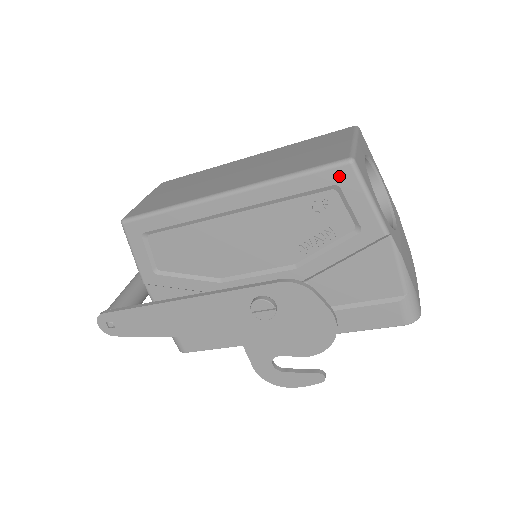
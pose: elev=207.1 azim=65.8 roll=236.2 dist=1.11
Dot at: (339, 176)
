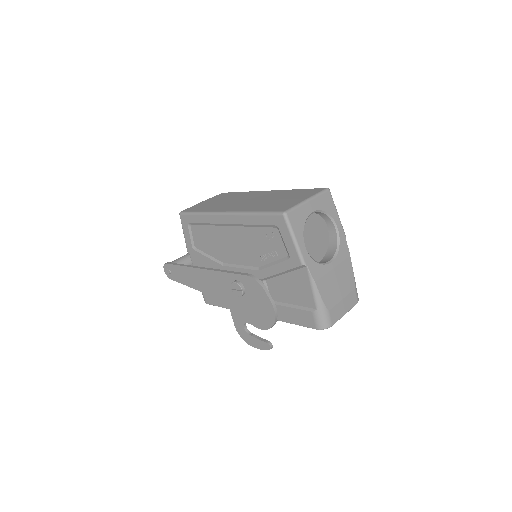
Dot at: (278, 221)
